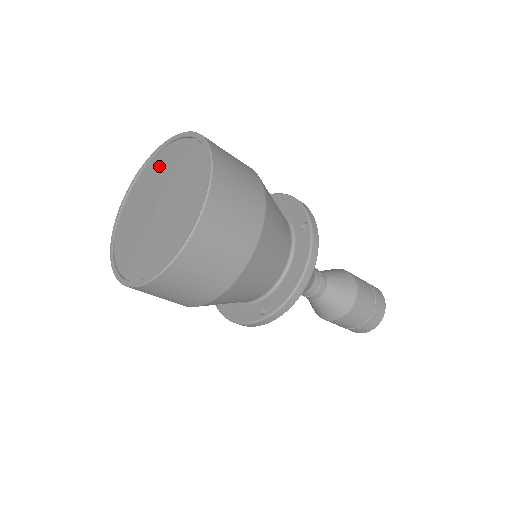
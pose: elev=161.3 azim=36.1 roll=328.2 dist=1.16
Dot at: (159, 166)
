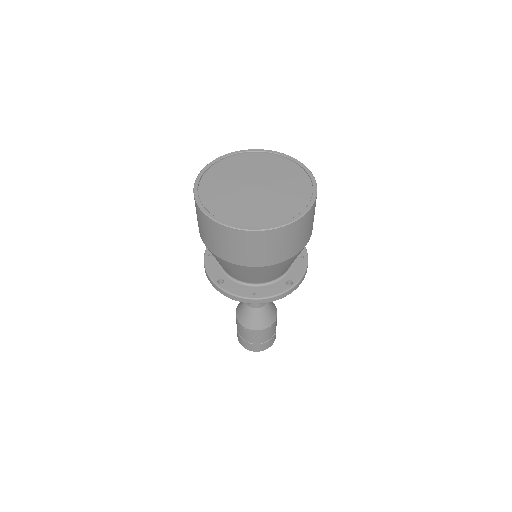
Dot at: (231, 167)
